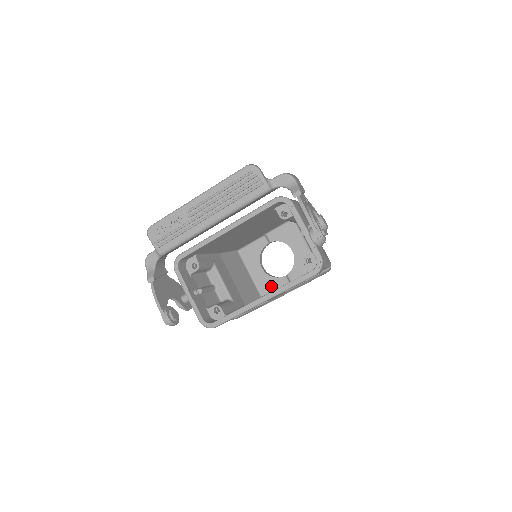
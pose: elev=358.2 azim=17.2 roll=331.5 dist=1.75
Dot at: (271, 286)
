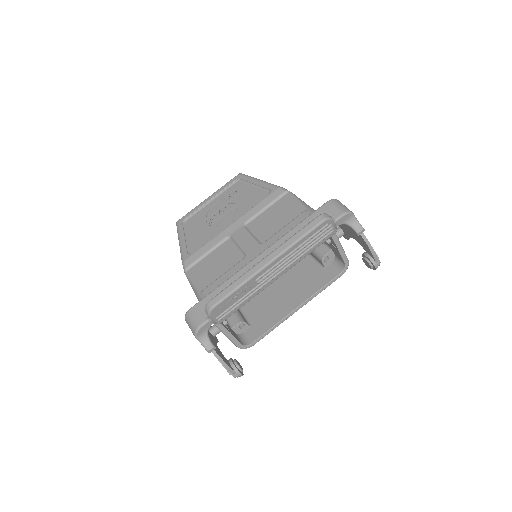
Dot at: occluded
